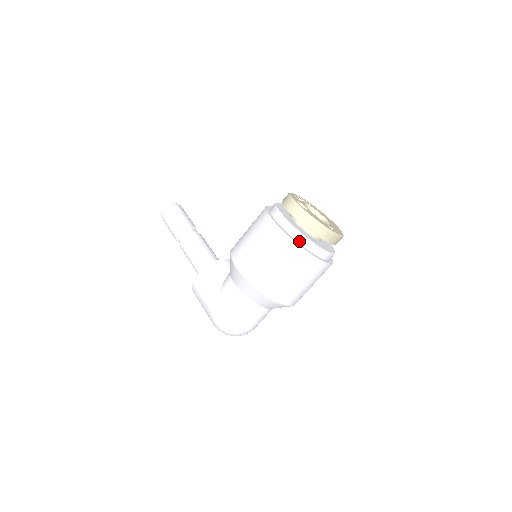
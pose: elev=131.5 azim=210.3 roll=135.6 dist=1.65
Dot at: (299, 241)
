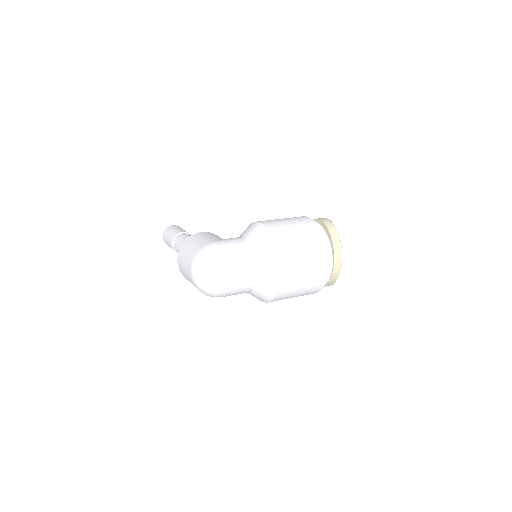
Dot at: occluded
